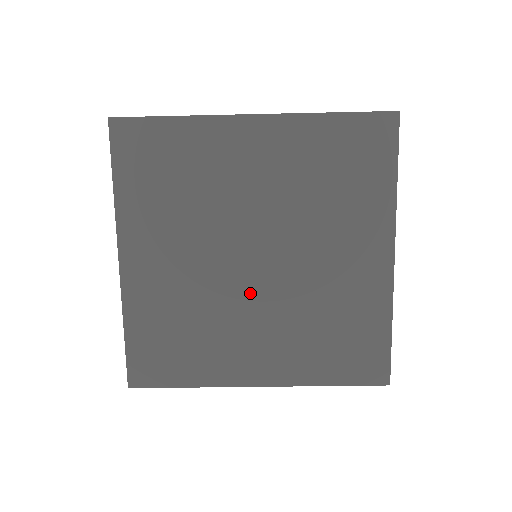
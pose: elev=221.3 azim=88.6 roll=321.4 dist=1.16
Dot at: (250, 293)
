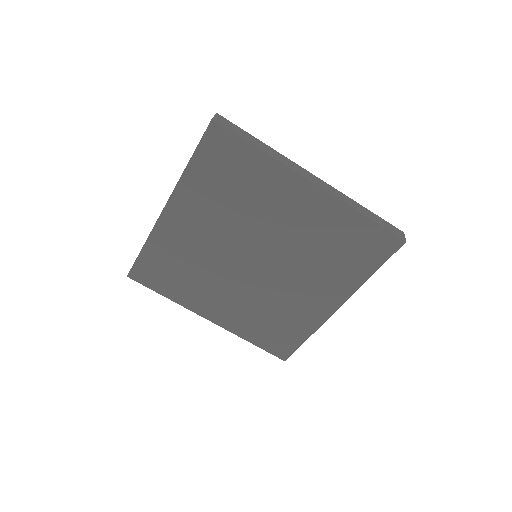
Dot at: (238, 275)
